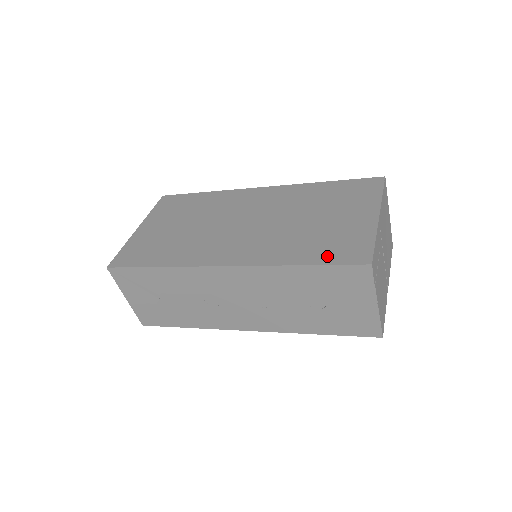
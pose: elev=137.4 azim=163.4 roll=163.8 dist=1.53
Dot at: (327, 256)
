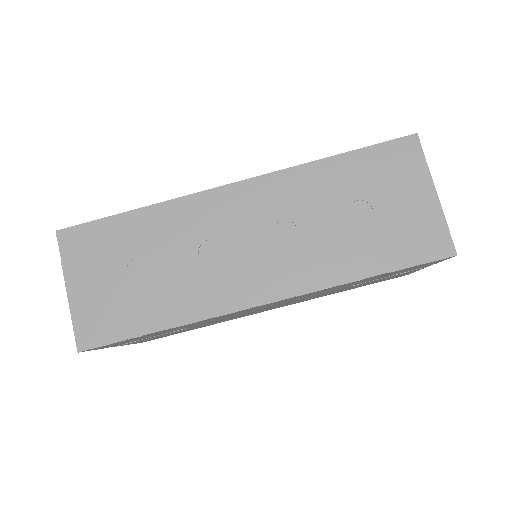
Dot at: occluded
